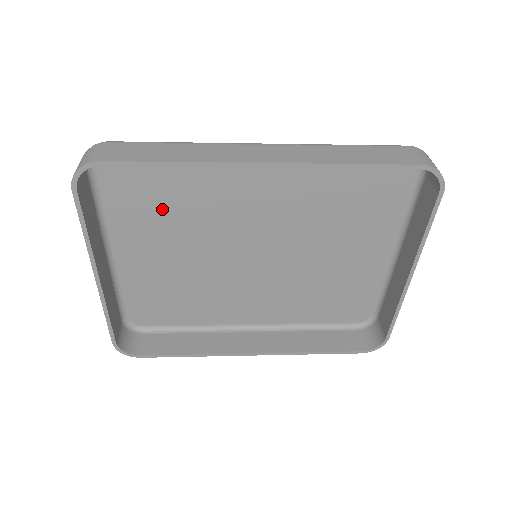
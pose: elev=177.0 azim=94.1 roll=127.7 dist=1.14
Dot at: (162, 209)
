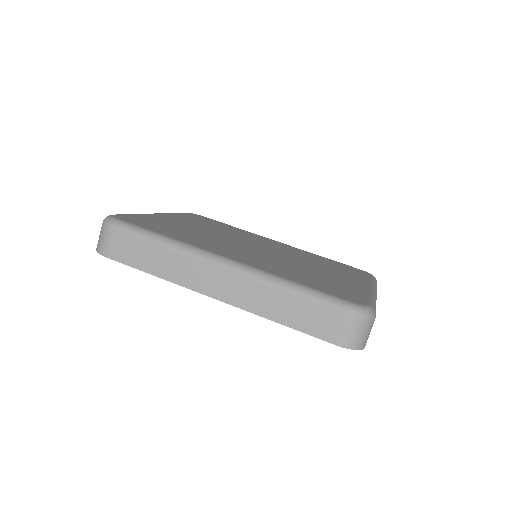
Dot at: occluded
